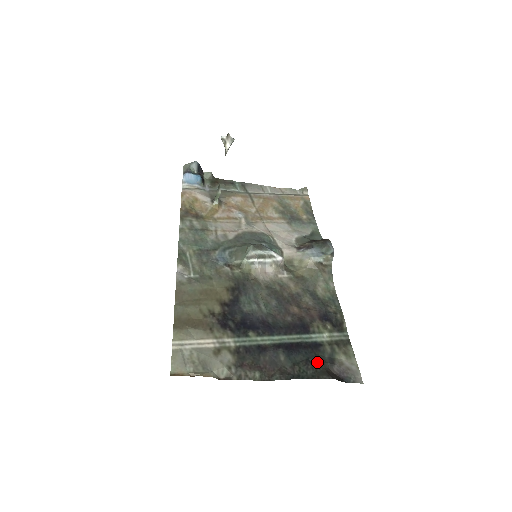
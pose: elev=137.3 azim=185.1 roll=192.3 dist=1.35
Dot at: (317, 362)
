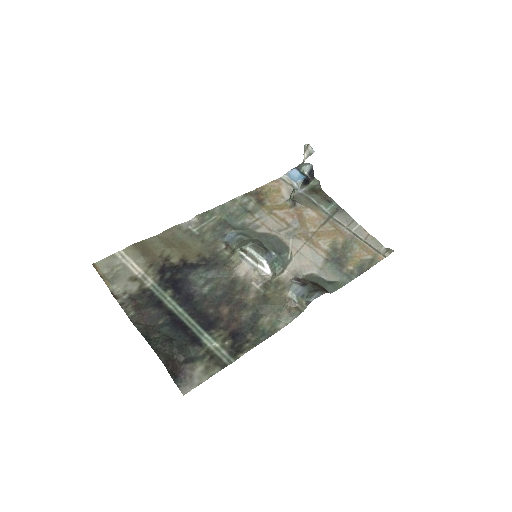
Dot at: (176, 348)
